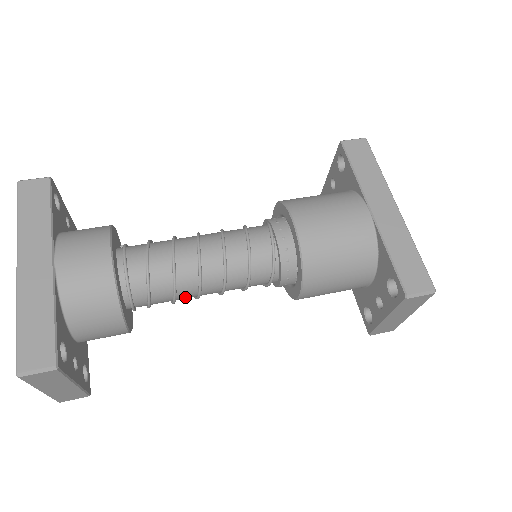
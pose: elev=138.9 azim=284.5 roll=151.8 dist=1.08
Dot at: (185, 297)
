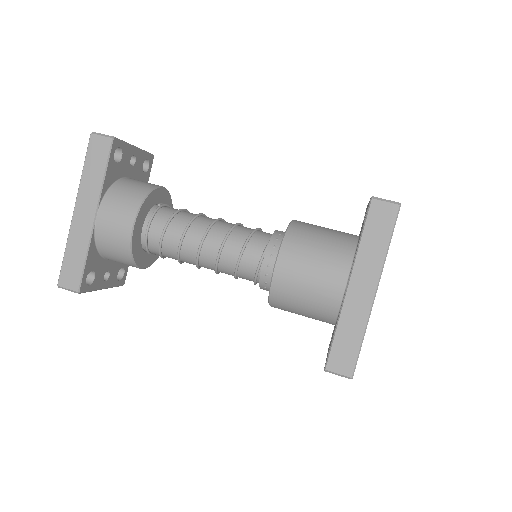
Dot at: occluded
